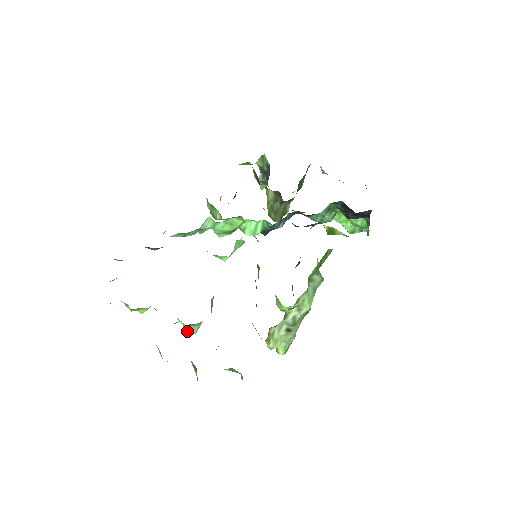
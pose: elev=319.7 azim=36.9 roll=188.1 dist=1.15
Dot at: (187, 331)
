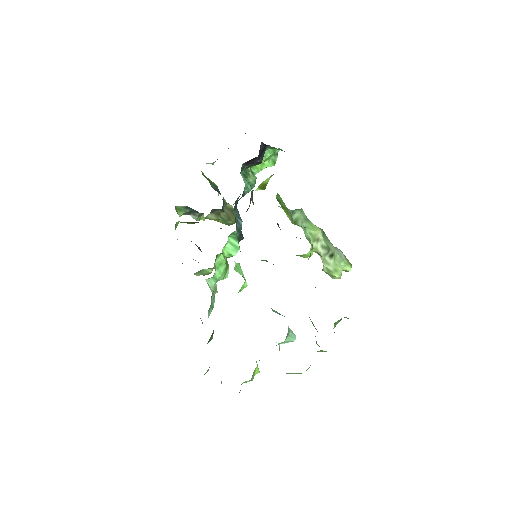
Dot at: occluded
